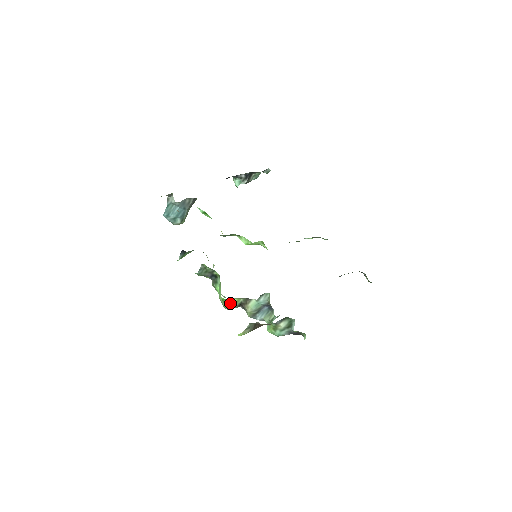
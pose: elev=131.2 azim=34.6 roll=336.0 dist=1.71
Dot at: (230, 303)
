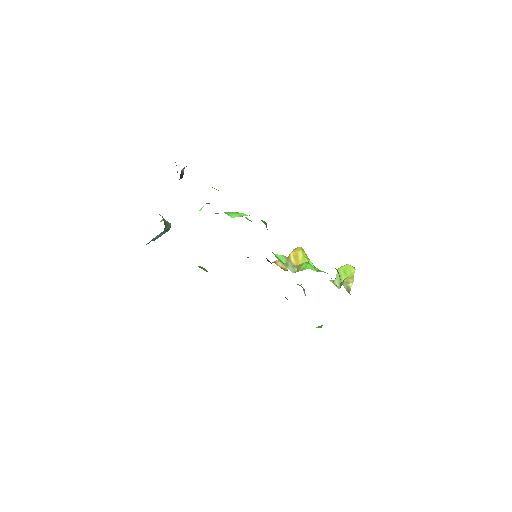
Dot at: occluded
